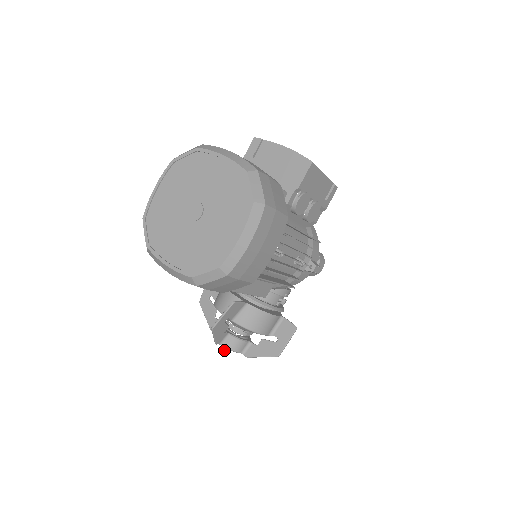
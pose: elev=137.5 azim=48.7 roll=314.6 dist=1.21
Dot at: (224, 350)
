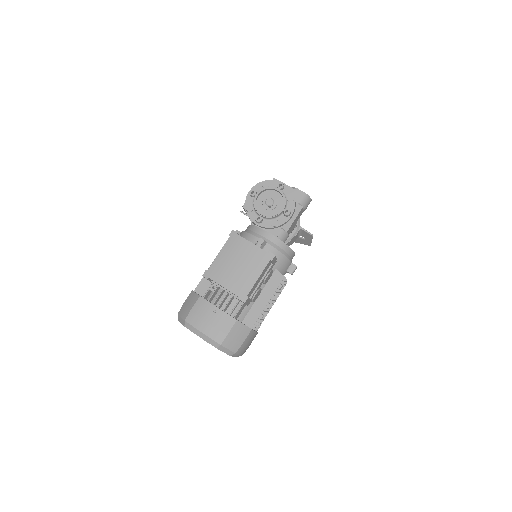
Dot at: occluded
